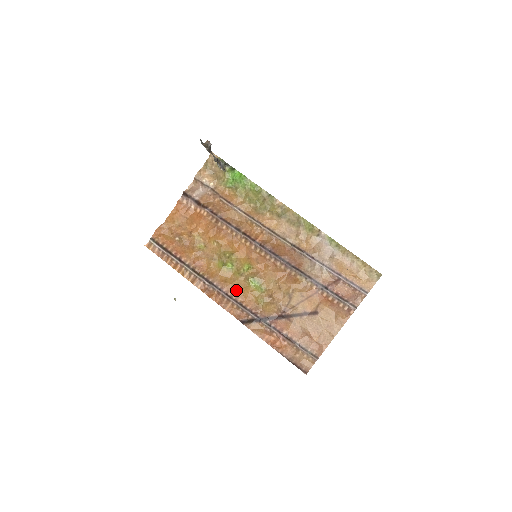
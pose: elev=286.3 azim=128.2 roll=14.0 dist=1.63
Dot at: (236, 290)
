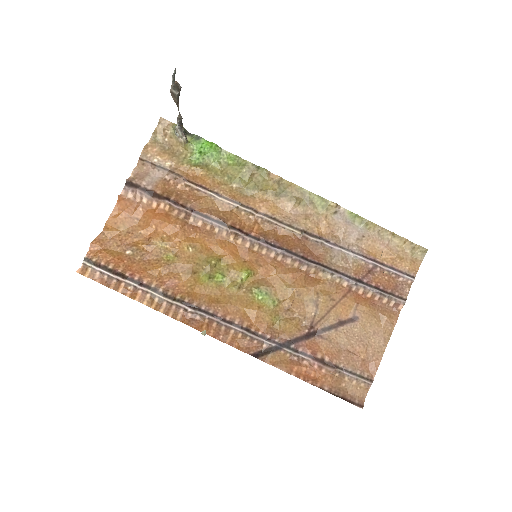
Dot at: (236, 311)
